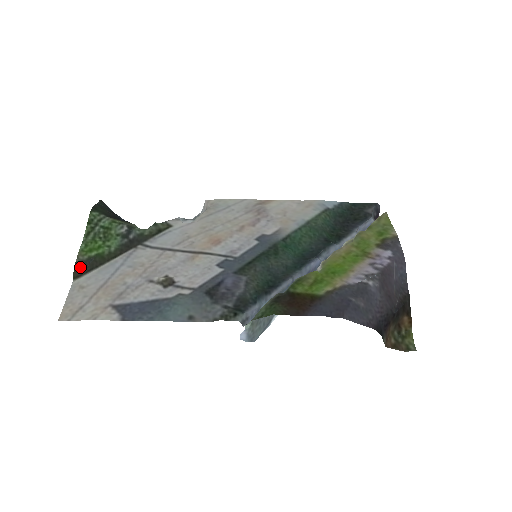
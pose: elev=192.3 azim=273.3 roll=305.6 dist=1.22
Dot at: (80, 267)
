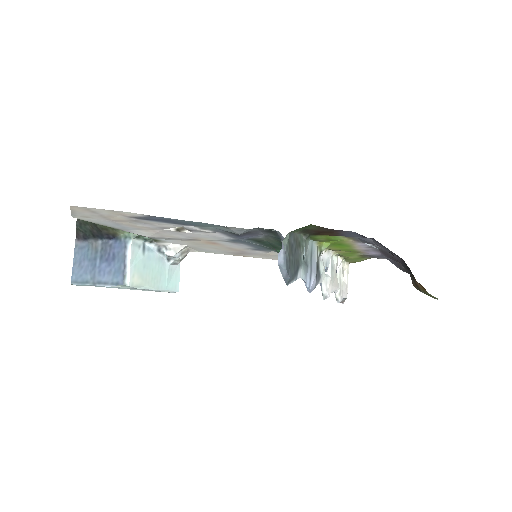
Dot at: occluded
